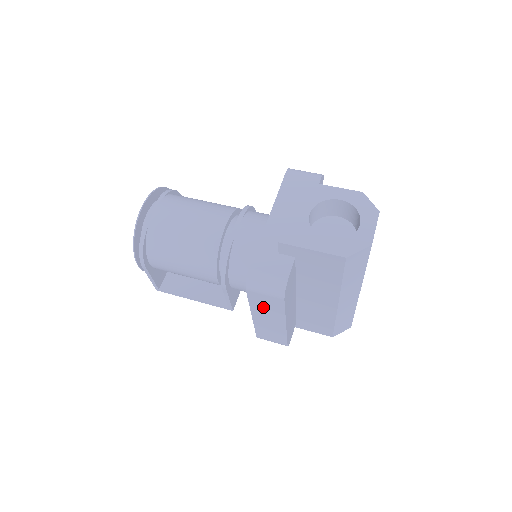
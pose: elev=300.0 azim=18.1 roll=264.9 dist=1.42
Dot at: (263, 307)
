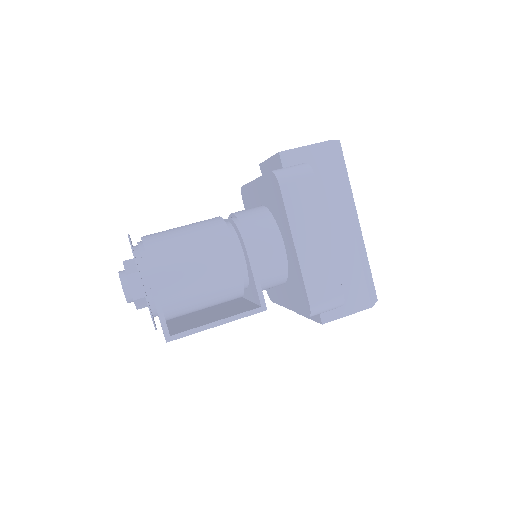
Dot at: (301, 211)
